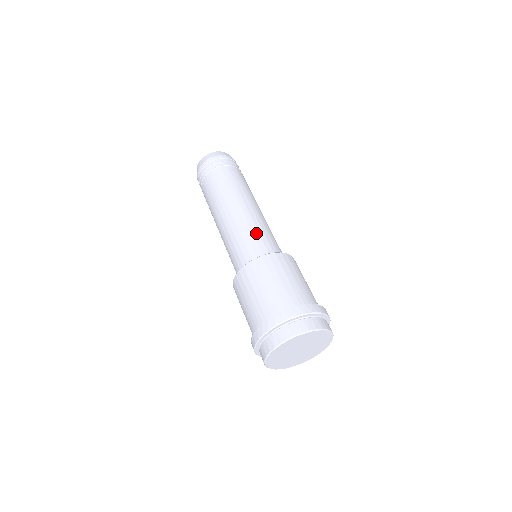
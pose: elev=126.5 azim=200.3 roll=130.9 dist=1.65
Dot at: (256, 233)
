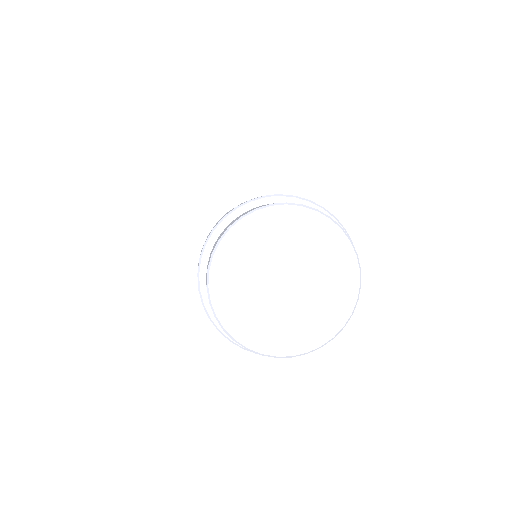
Dot at: occluded
